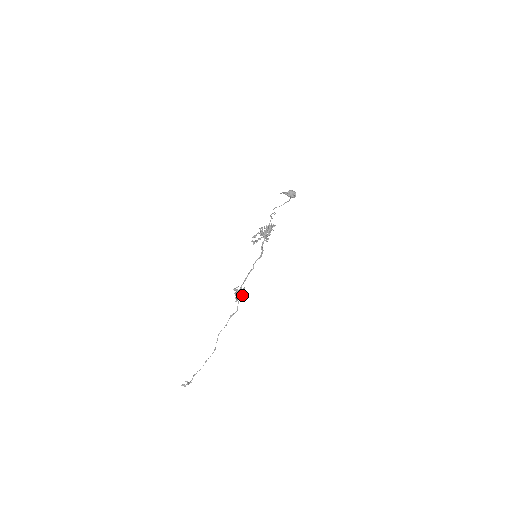
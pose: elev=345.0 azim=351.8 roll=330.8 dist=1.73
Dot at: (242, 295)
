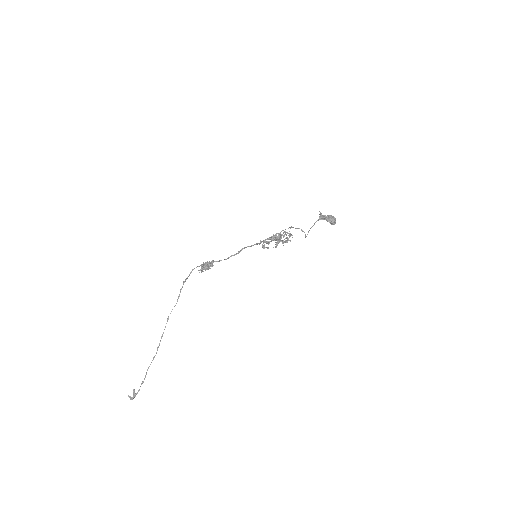
Dot at: occluded
